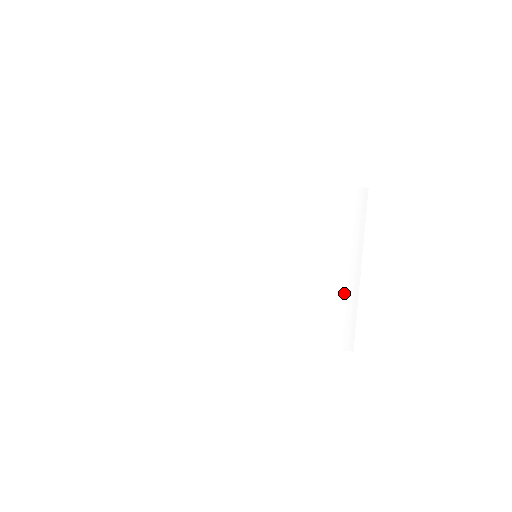
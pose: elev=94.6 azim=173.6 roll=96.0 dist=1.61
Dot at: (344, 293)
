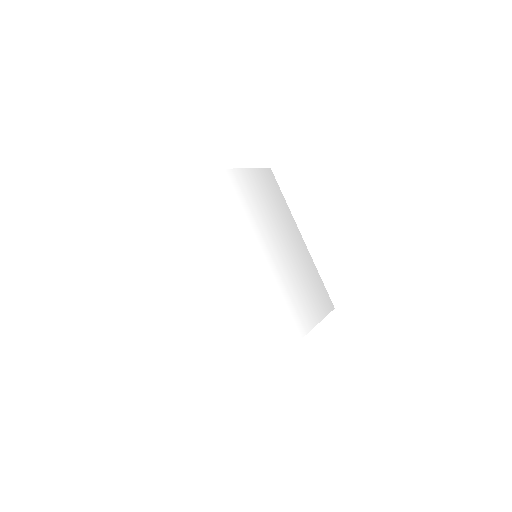
Dot at: (308, 263)
